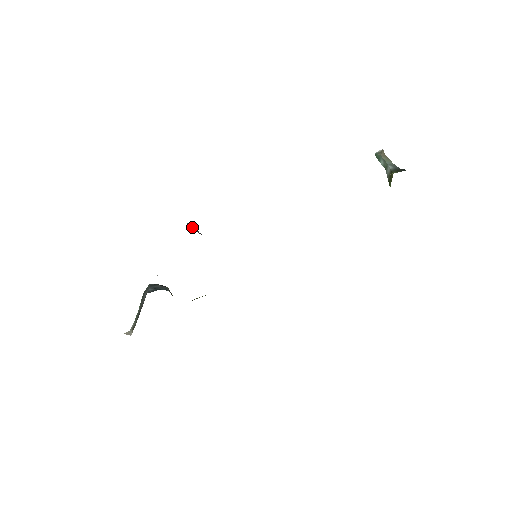
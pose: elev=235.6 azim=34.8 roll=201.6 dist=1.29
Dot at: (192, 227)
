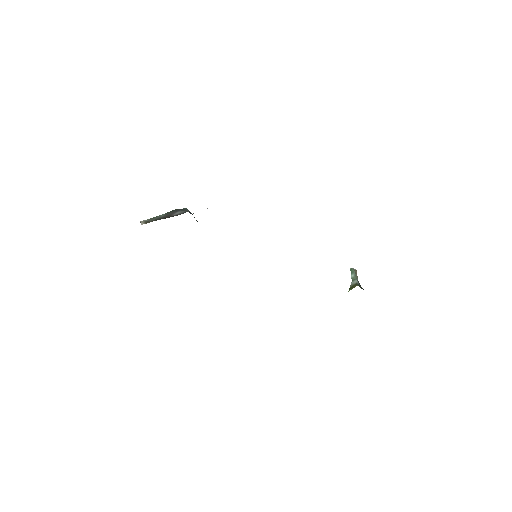
Dot at: occluded
